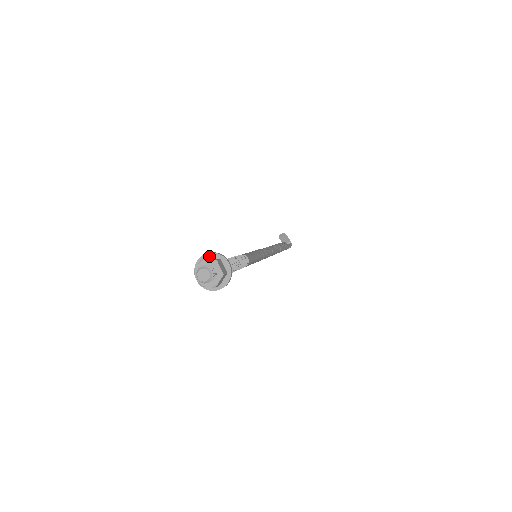
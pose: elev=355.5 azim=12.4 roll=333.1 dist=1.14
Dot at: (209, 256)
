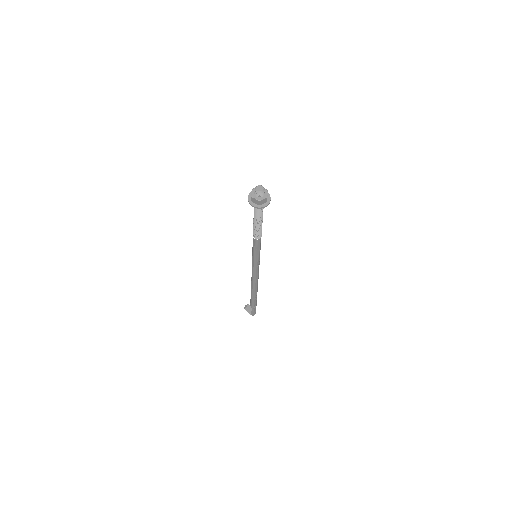
Dot at: occluded
